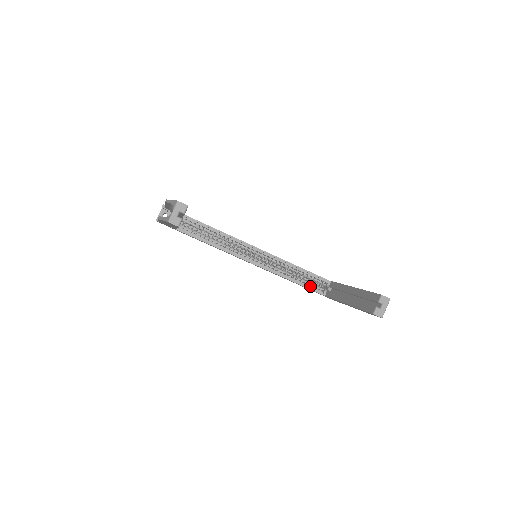
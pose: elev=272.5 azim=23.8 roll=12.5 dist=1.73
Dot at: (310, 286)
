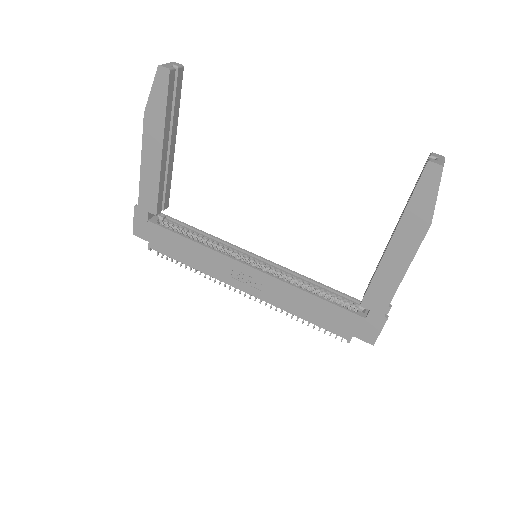
Dot at: (335, 304)
